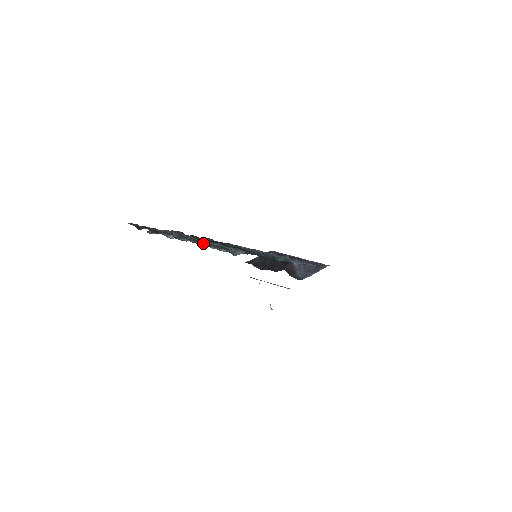
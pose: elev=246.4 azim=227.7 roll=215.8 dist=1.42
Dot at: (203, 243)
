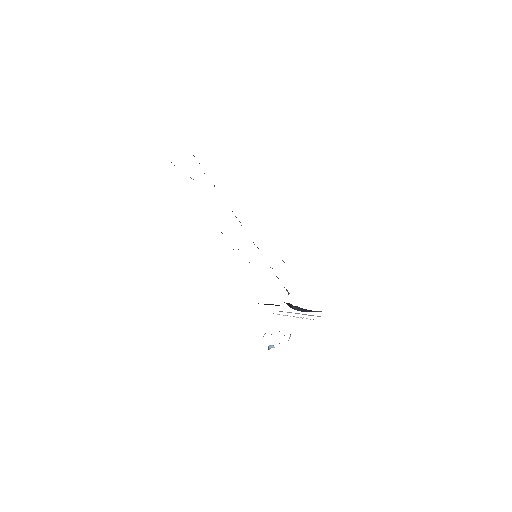
Dot at: occluded
